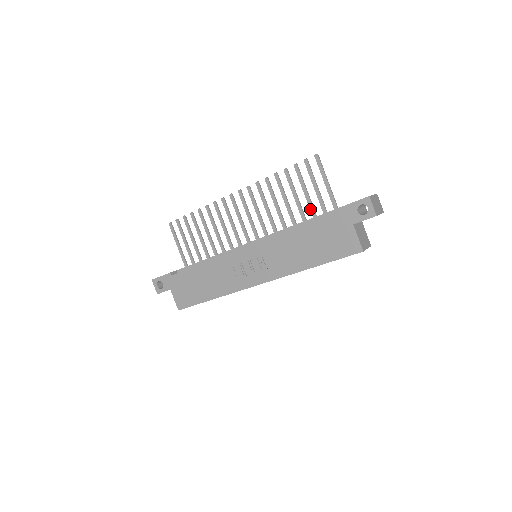
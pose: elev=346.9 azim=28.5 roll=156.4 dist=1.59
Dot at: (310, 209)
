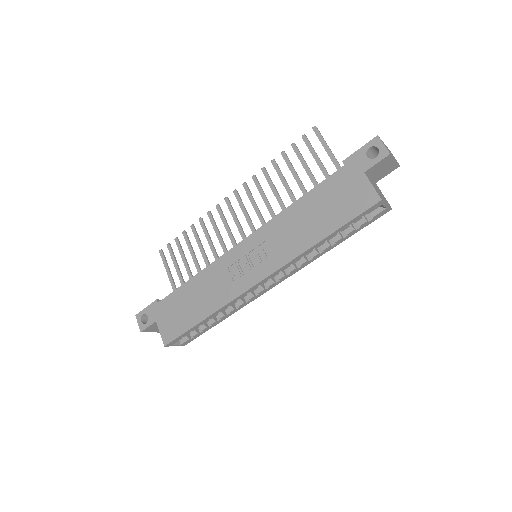
Dot at: (314, 185)
